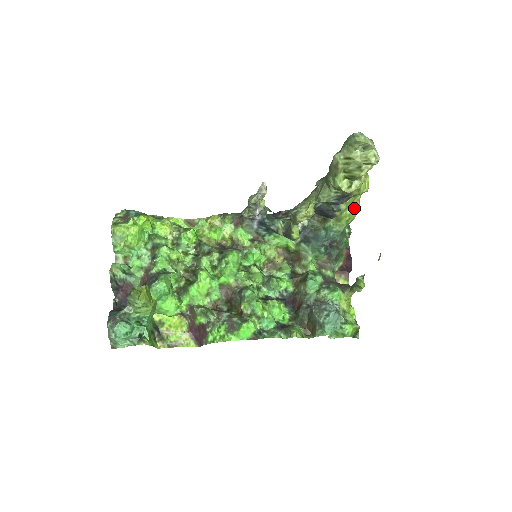
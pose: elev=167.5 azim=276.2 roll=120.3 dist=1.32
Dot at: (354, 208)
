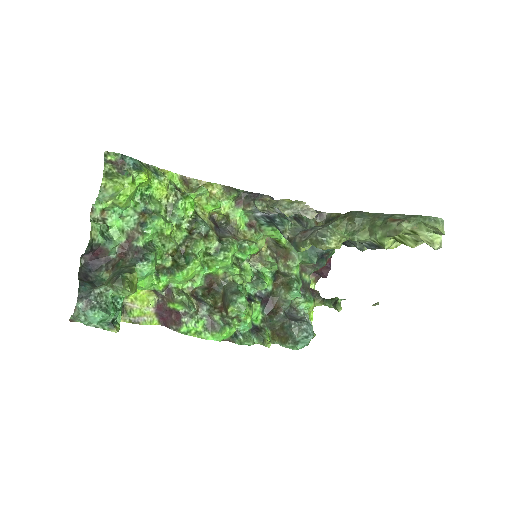
Dot at: occluded
